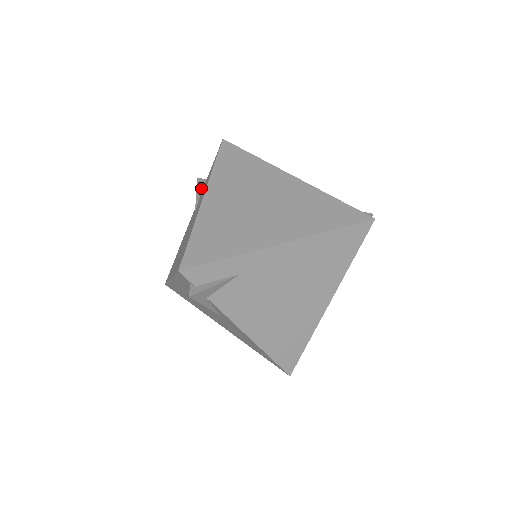
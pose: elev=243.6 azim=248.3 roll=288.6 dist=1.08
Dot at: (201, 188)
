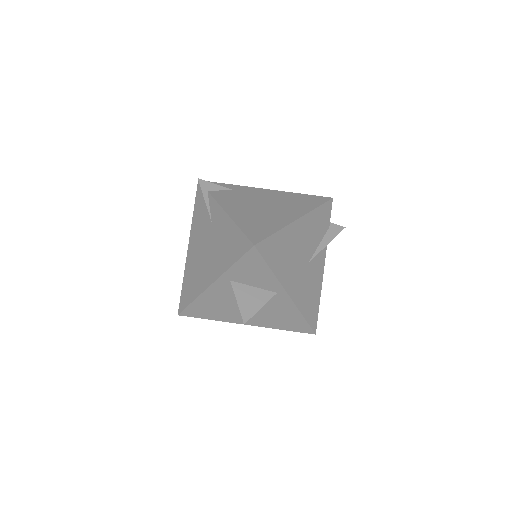
Dot at: occluded
